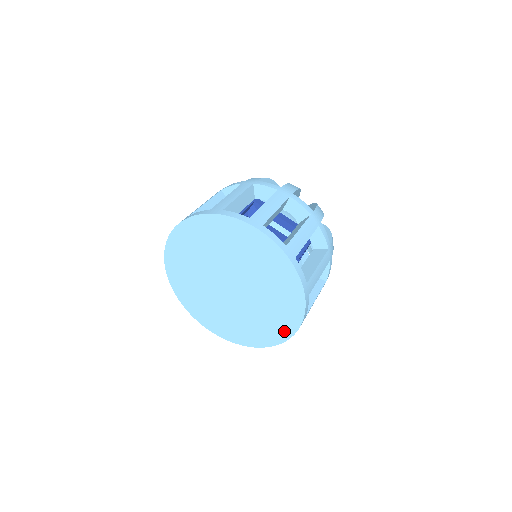
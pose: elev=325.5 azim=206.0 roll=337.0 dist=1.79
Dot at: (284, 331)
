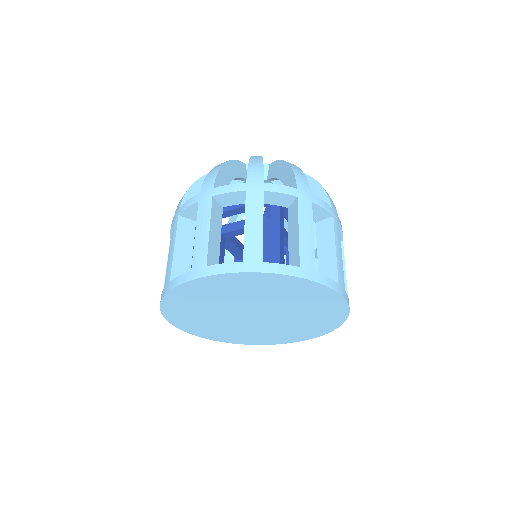
Dot at: (337, 307)
